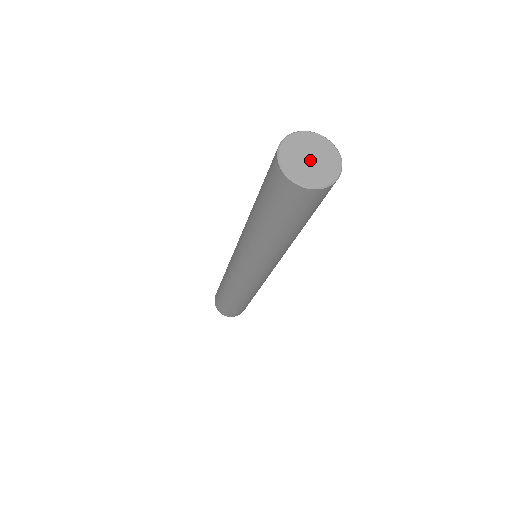
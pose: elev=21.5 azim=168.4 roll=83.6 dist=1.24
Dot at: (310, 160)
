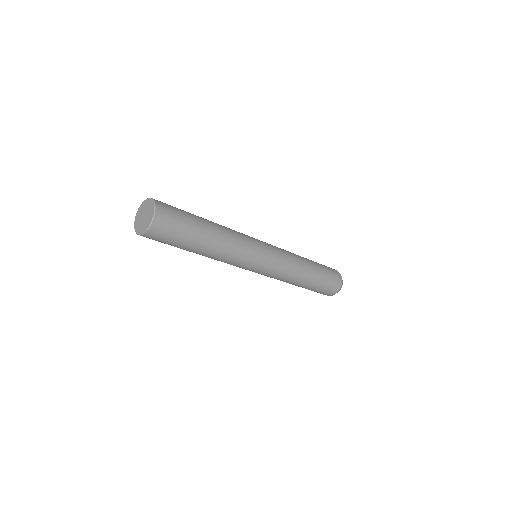
Dot at: (144, 217)
